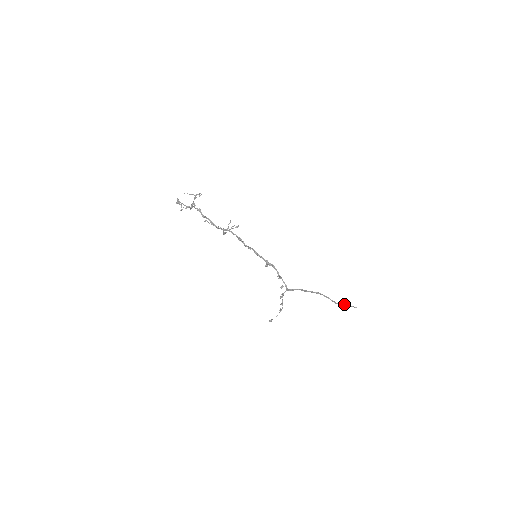
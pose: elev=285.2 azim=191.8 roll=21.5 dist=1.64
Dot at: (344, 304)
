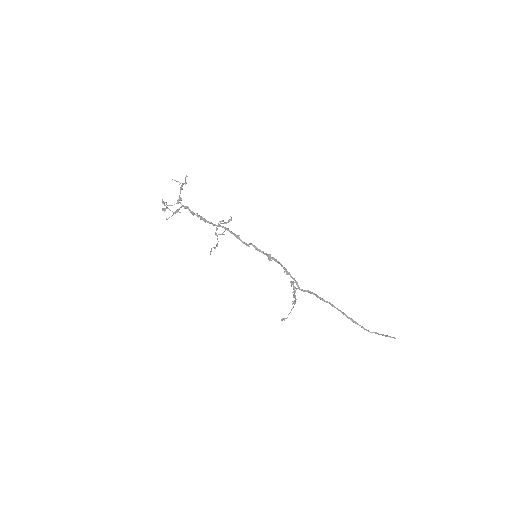
Dot at: (378, 333)
